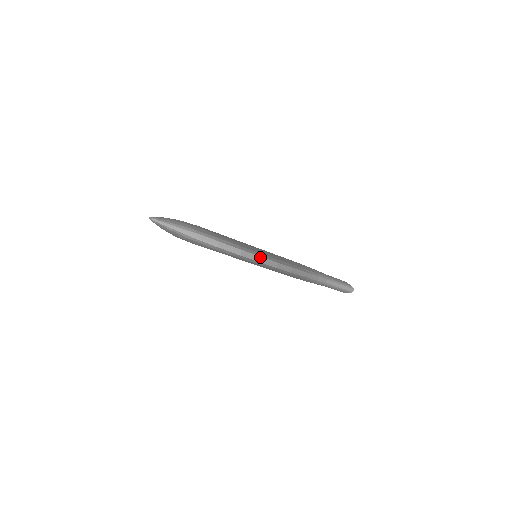
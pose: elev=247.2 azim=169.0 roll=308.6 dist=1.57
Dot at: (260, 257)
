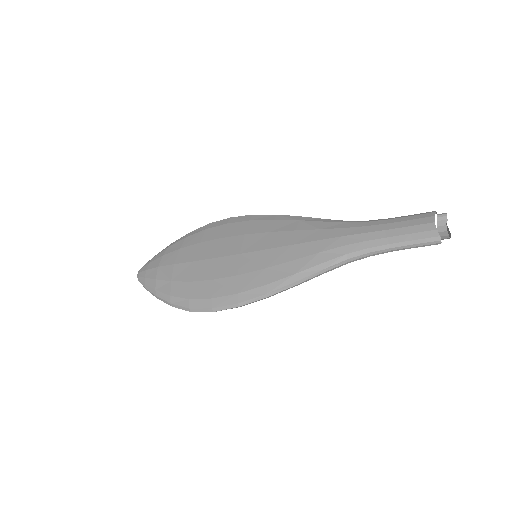
Dot at: (211, 309)
